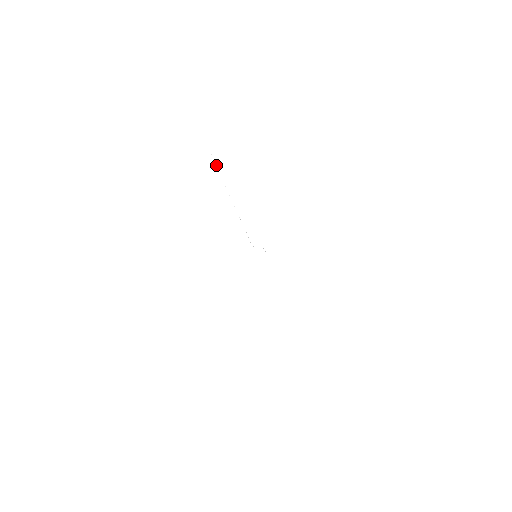
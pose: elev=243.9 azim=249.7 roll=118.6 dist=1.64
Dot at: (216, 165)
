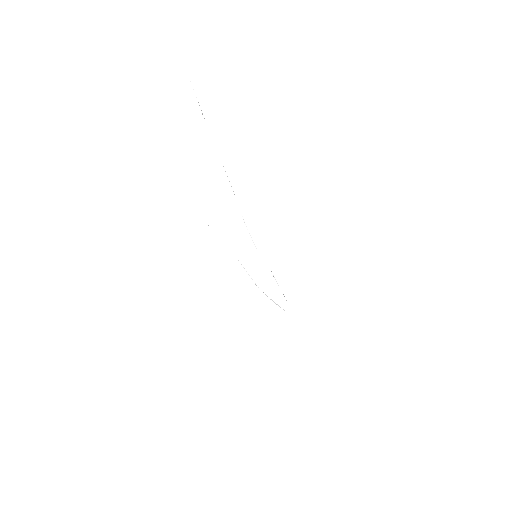
Dot at: (195, 94)
